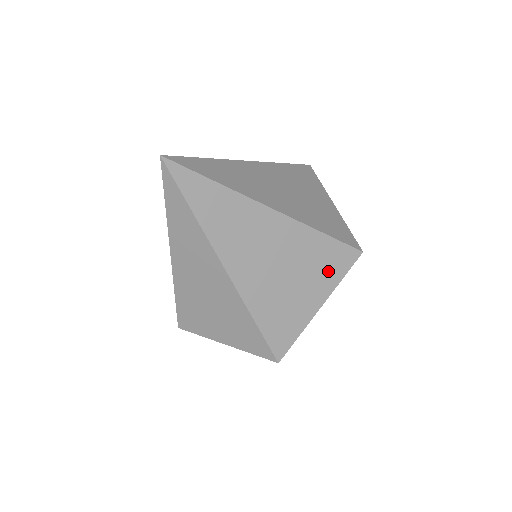
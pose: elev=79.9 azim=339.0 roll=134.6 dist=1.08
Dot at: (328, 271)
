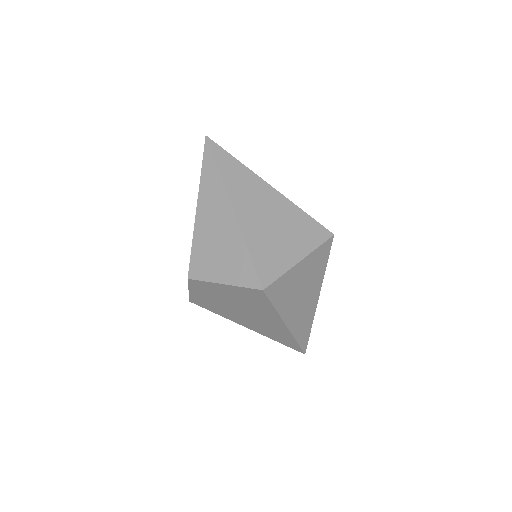
Dot at: (307, 238)
